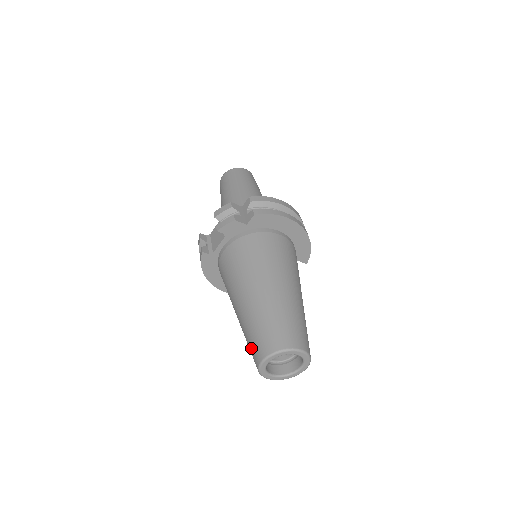
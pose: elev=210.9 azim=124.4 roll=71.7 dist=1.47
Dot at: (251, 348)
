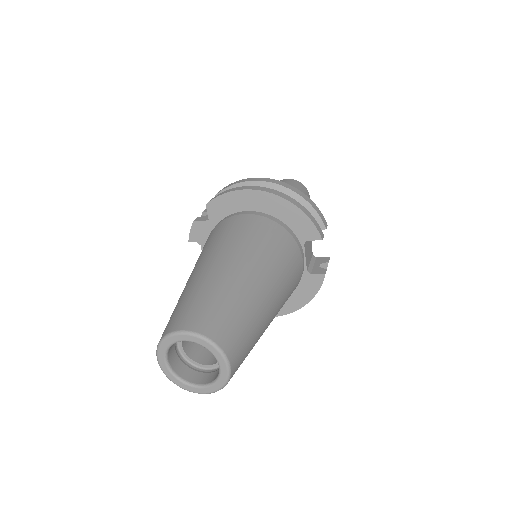
Dot at: occluded
